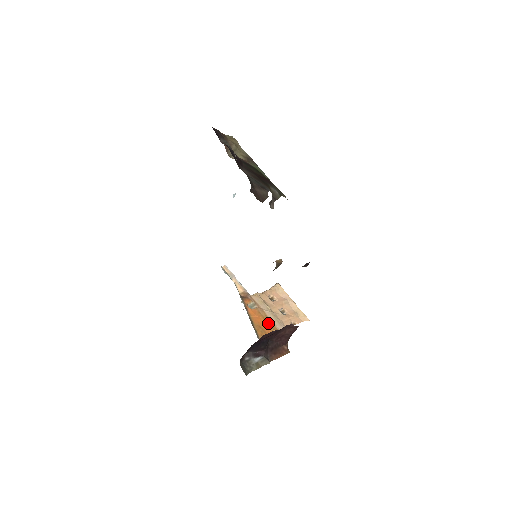
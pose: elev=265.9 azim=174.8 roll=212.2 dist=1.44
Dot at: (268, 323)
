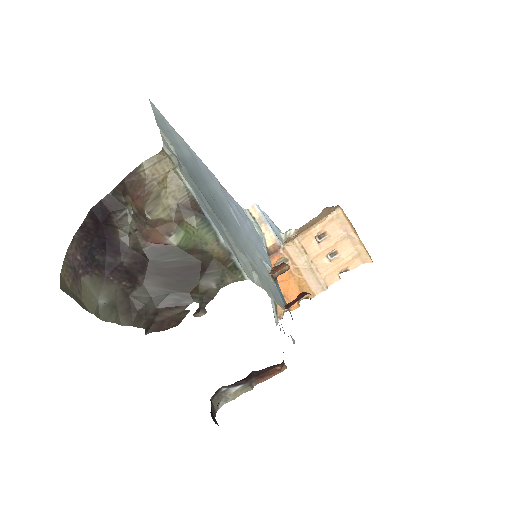
Dot at: (299, 286)
